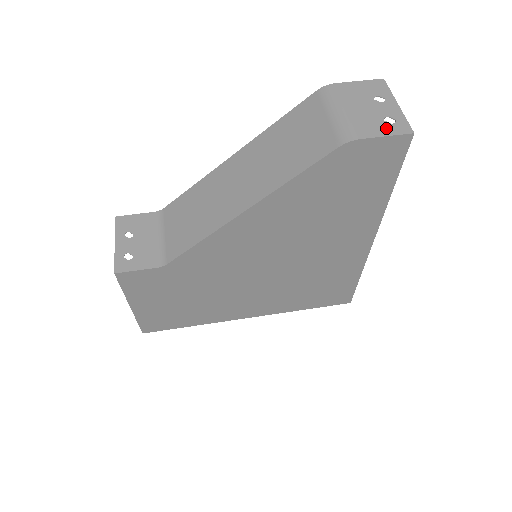
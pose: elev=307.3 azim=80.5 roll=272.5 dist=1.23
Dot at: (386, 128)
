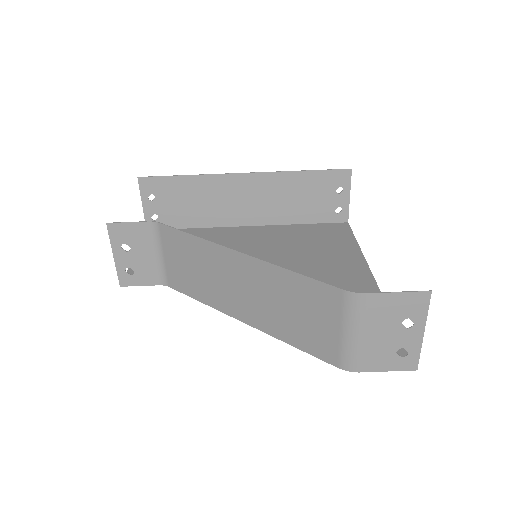
Dot at: (393, 363)
